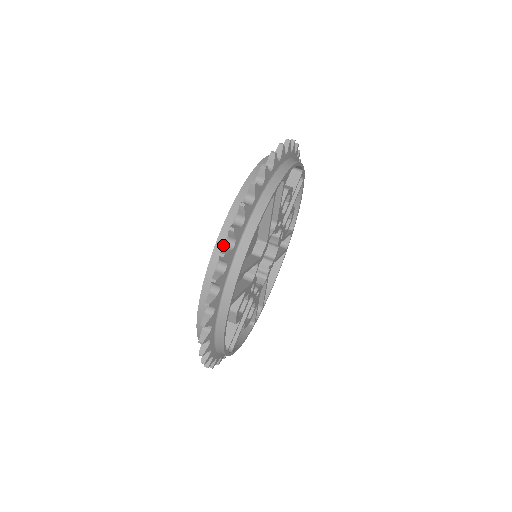
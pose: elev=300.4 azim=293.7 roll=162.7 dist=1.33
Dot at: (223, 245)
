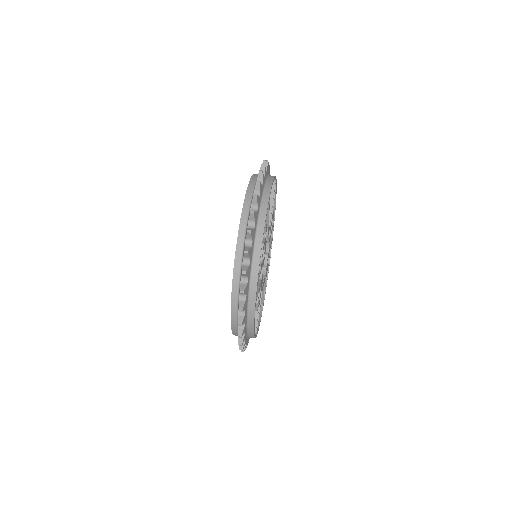
Dot at: (255, 182)
